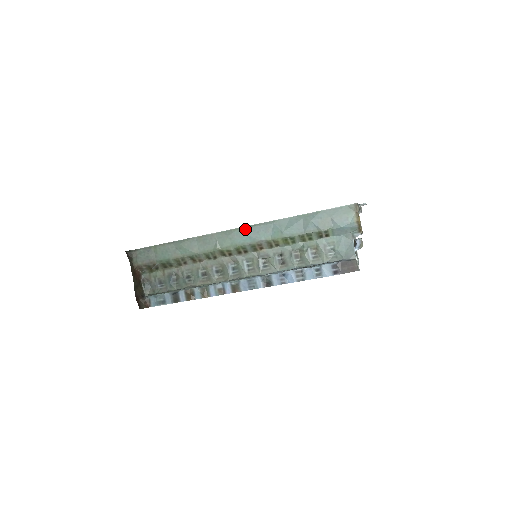
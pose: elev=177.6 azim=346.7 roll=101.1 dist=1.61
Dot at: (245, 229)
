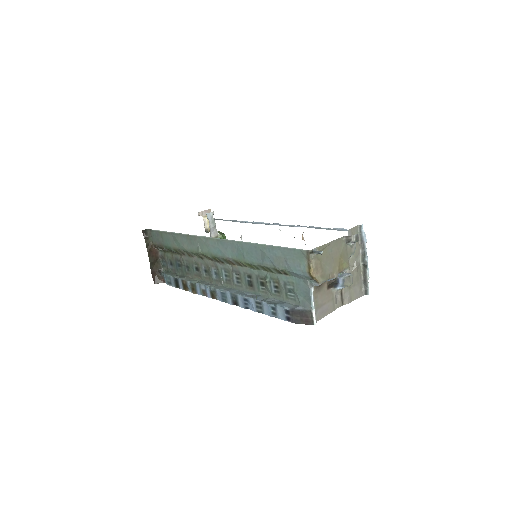
Dot at: (217, 241)
